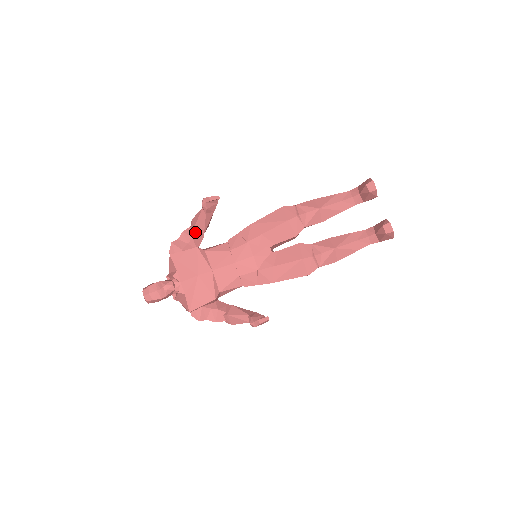
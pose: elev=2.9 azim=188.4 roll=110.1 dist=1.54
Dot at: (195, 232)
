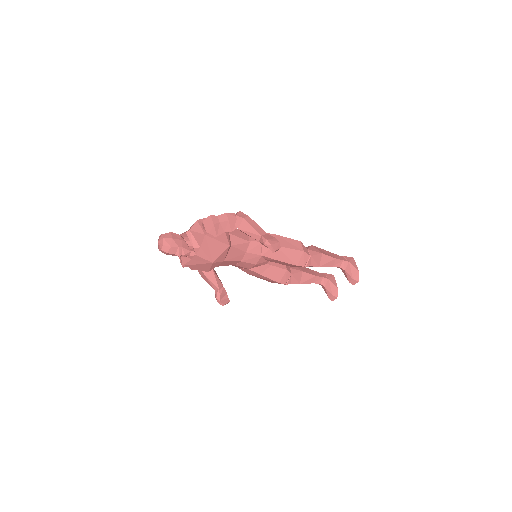
Dot at: occluded
